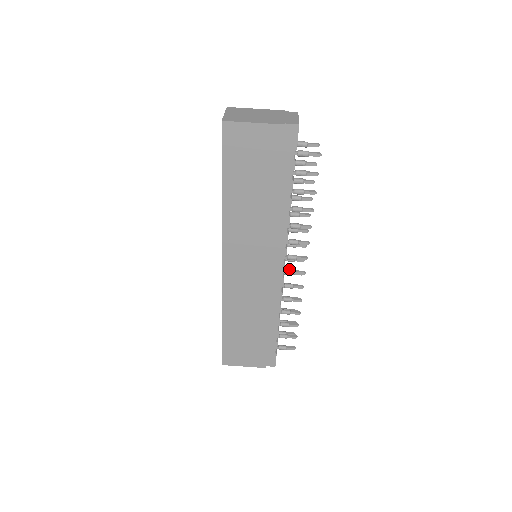
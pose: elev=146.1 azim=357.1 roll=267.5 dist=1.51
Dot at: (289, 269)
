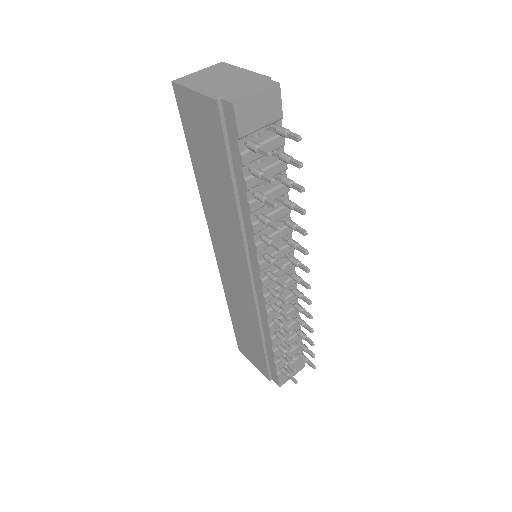
Dot at: (274, 289)
